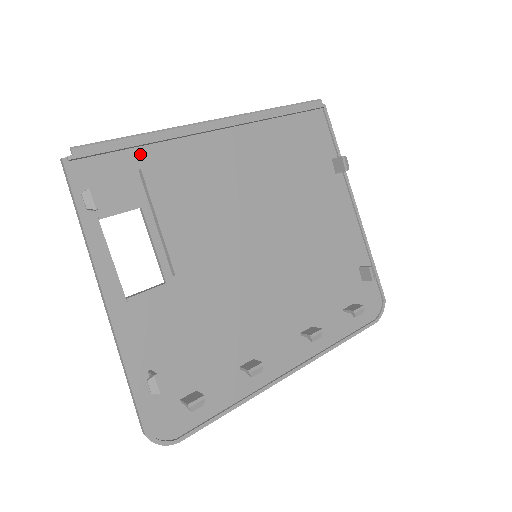
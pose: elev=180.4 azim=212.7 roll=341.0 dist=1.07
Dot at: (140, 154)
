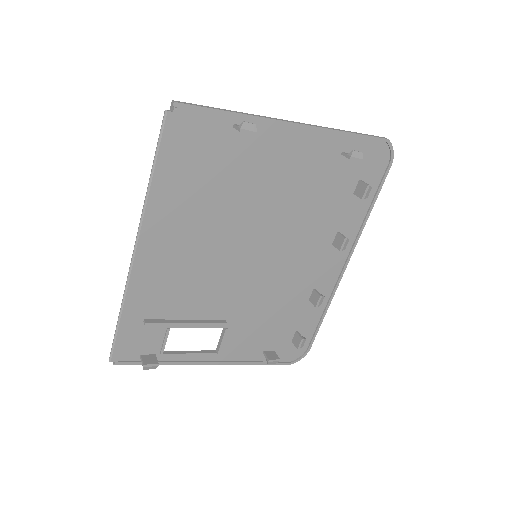
Dot at: (133, 317)
